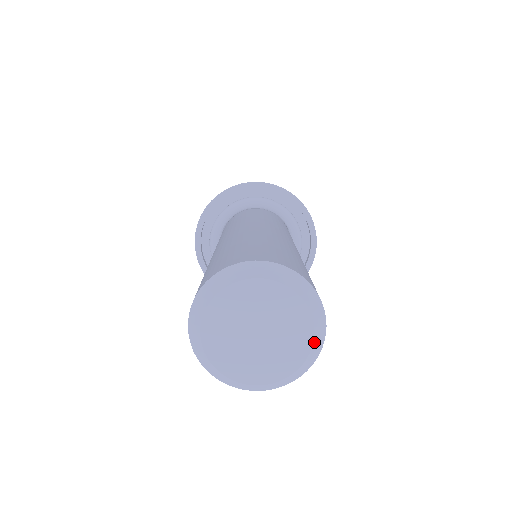
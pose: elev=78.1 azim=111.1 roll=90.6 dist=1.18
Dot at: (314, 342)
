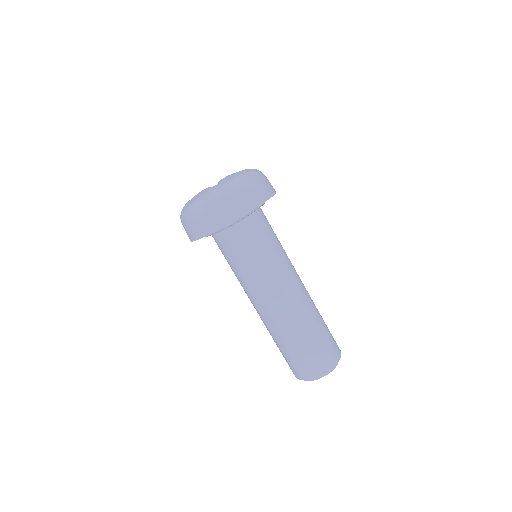
Dot at: occluded
